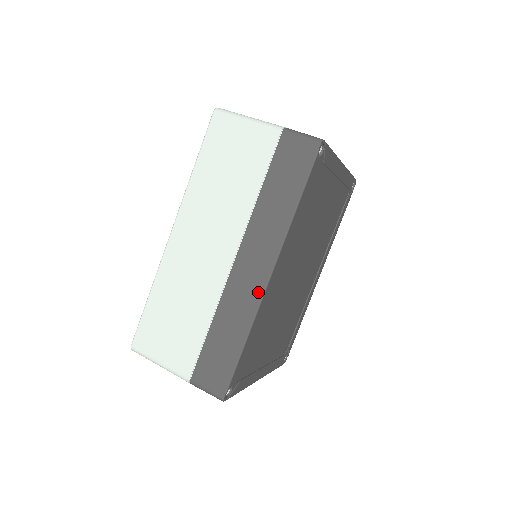
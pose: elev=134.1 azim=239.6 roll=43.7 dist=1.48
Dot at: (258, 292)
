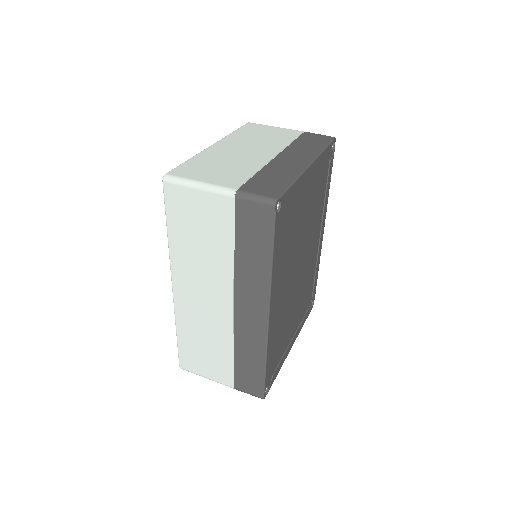
Dot at: (263, 330)
